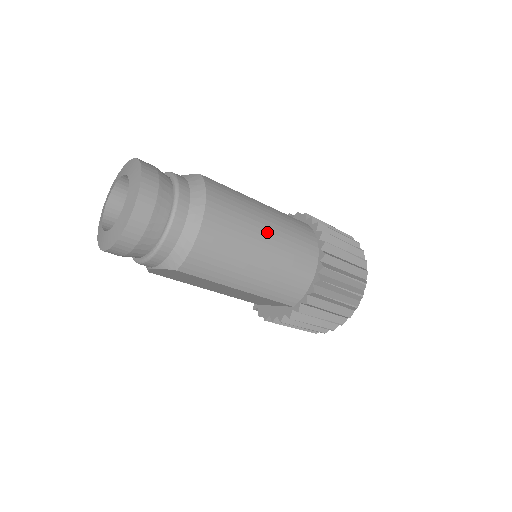
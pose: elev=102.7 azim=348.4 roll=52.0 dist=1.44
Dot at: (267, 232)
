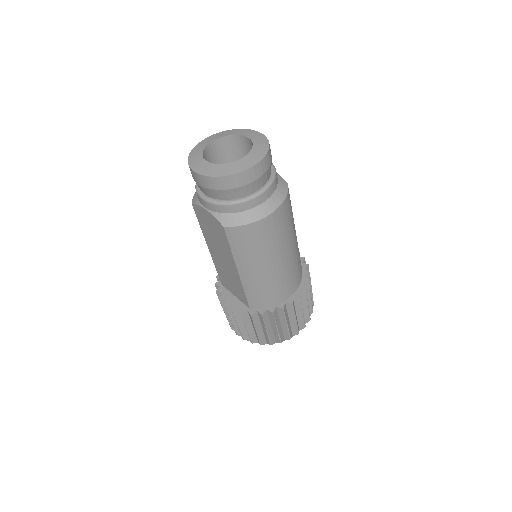
Dot at: (288, 253)
